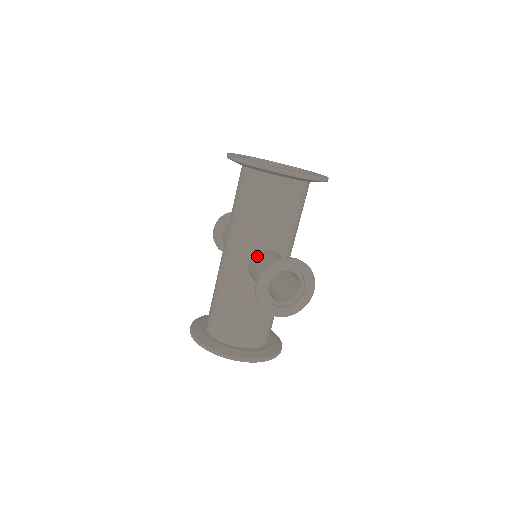
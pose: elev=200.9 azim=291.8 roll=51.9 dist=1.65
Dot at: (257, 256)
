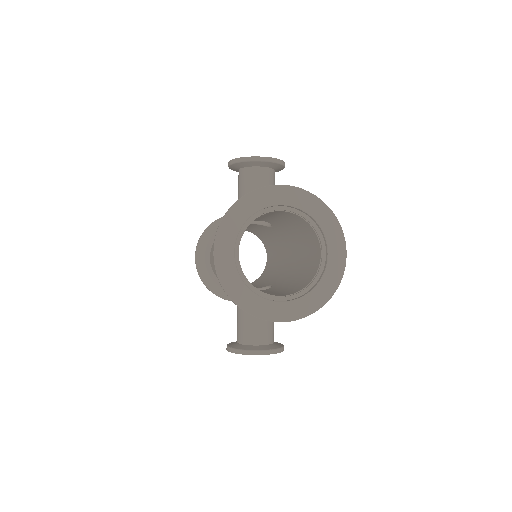
Dot at: occluded
